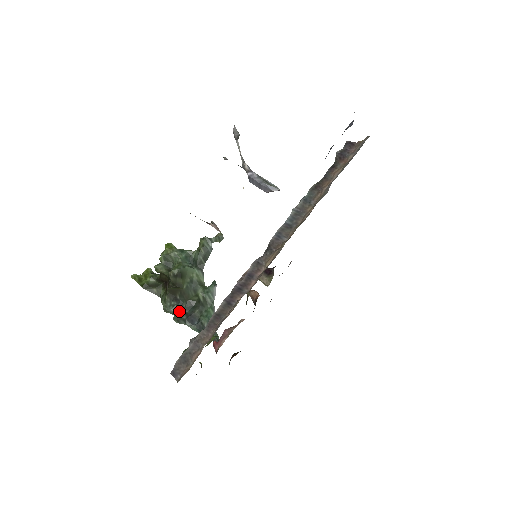
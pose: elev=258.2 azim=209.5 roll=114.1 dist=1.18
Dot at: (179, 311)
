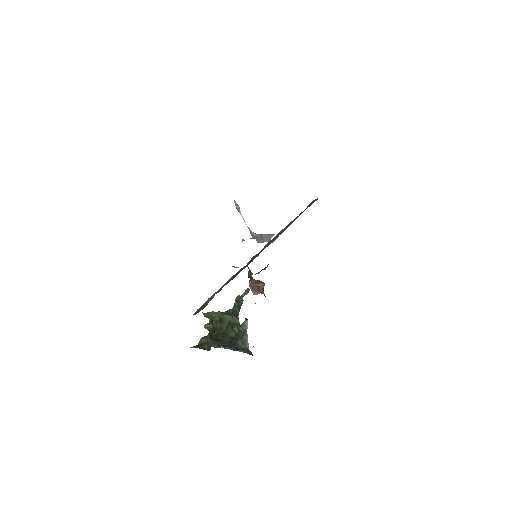
Dot at: occluded
